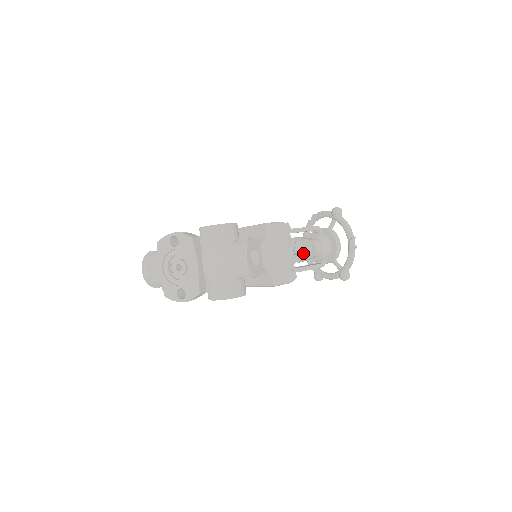
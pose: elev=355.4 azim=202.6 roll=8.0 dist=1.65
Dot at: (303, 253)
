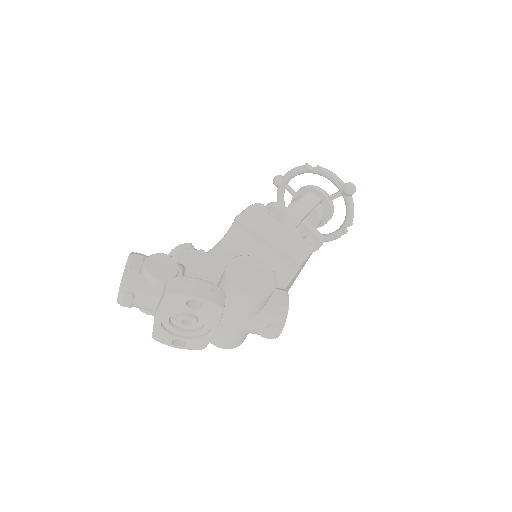
Dot at: occluded
